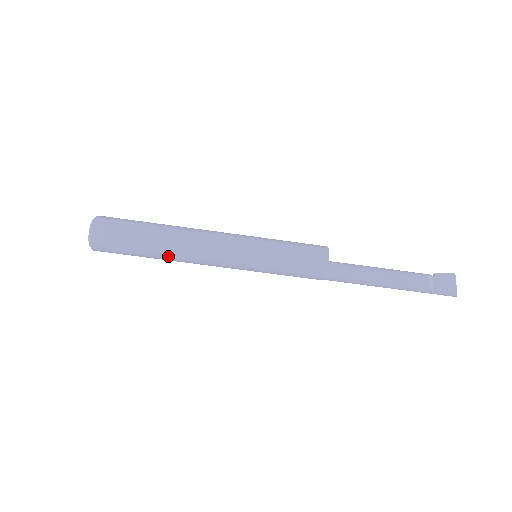
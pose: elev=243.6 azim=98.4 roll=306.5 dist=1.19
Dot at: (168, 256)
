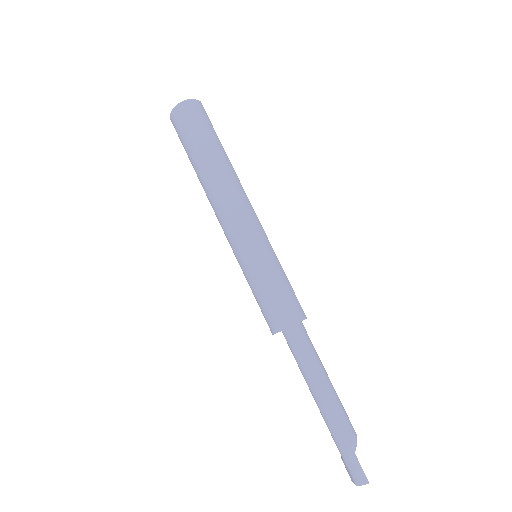
Dot at: (221, 167)
